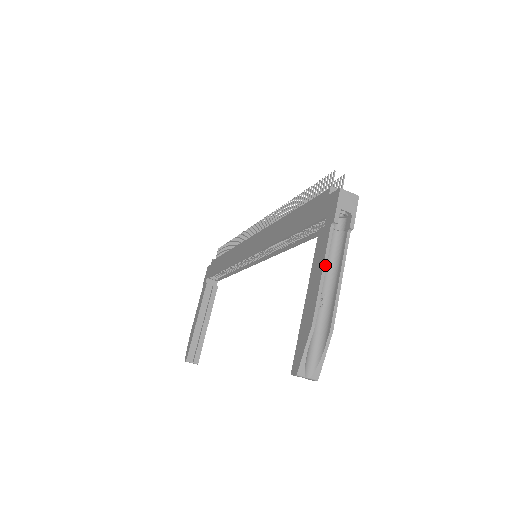
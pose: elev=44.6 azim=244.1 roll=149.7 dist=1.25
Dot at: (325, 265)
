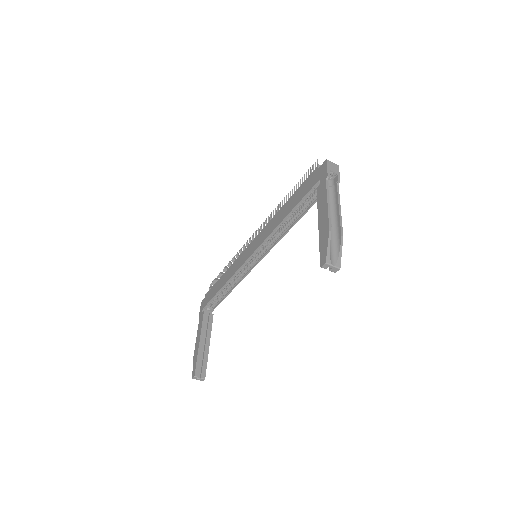
Dot at: (328, 199)
